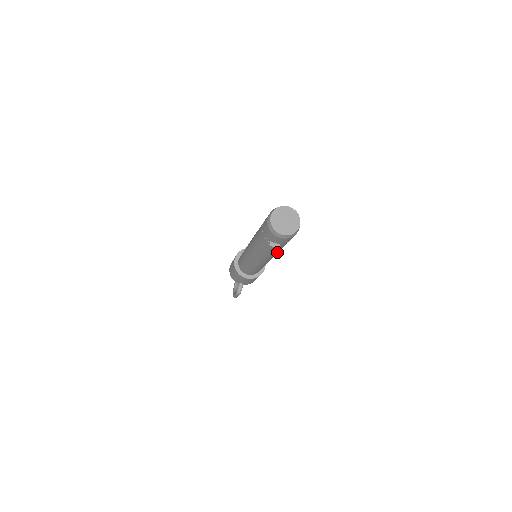
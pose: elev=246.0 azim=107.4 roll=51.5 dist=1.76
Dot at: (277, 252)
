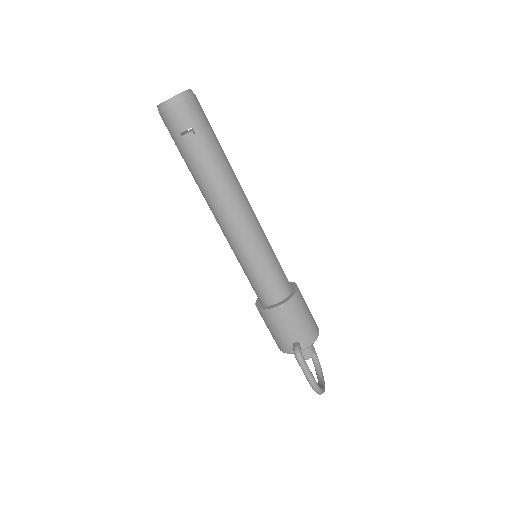
Dot at: (229, 179)
